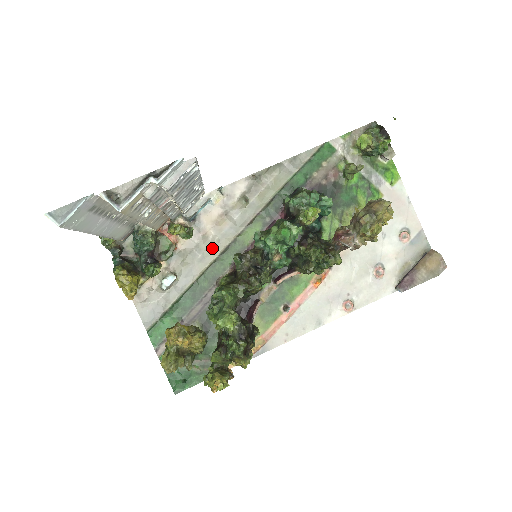
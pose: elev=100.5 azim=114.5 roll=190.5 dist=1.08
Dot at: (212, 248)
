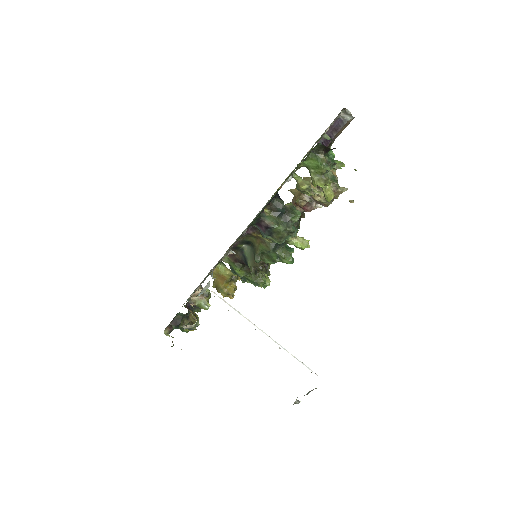
Dot at: occluded
